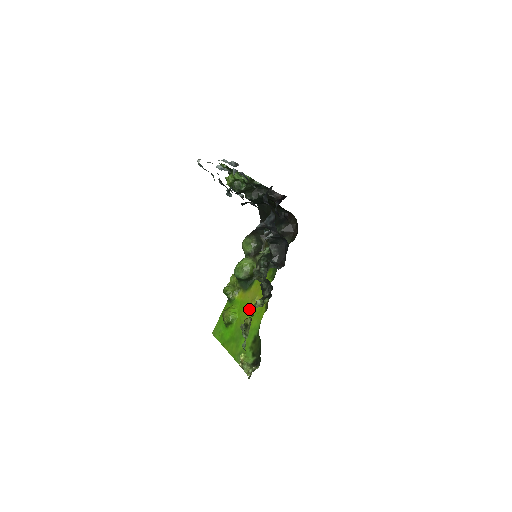
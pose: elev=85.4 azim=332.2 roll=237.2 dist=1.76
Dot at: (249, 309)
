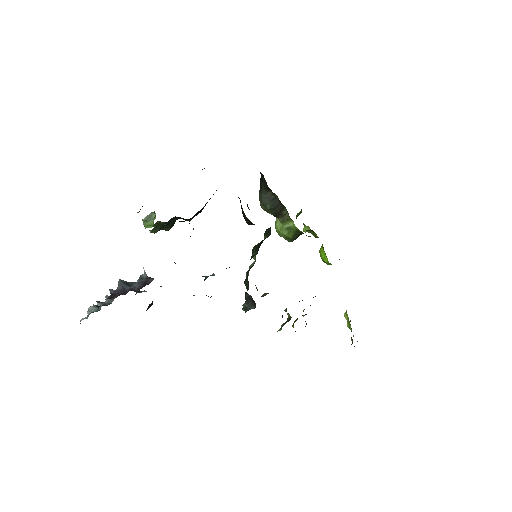
Dot at: occluded
